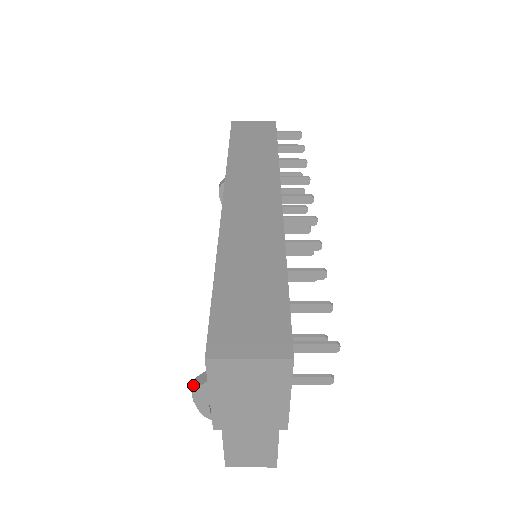
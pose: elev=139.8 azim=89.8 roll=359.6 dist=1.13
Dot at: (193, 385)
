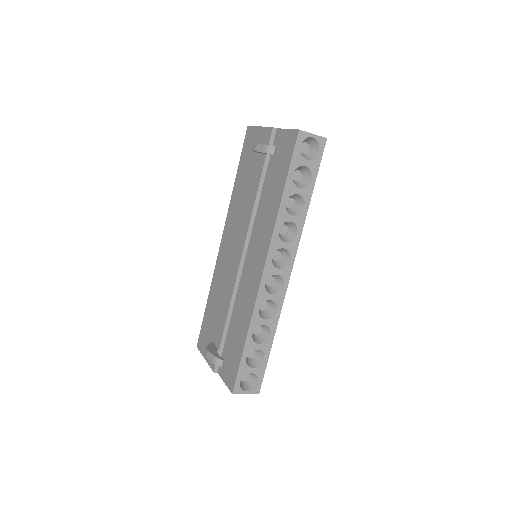
Dot at: (253, 148)
